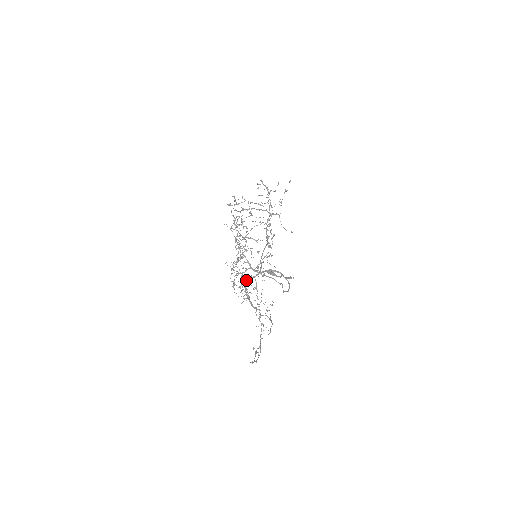
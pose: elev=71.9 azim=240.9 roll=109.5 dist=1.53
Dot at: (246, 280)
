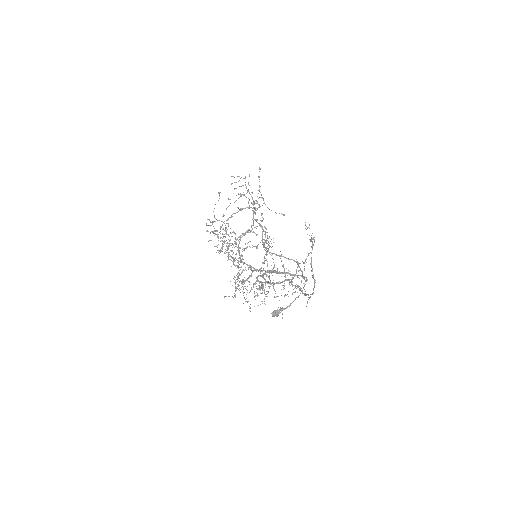
Dot at: occluded
